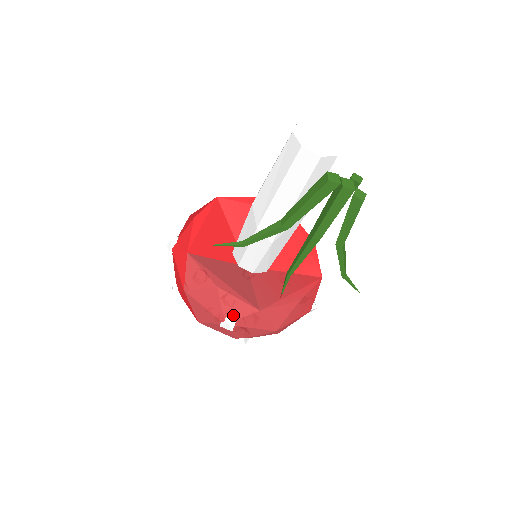
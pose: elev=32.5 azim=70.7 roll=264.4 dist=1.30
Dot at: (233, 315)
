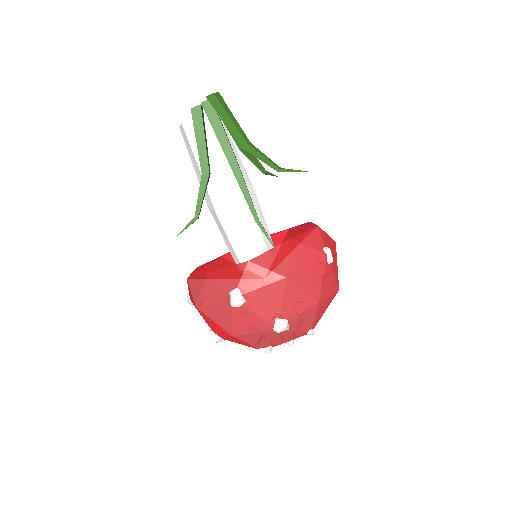
Dot at: (233, 285)
